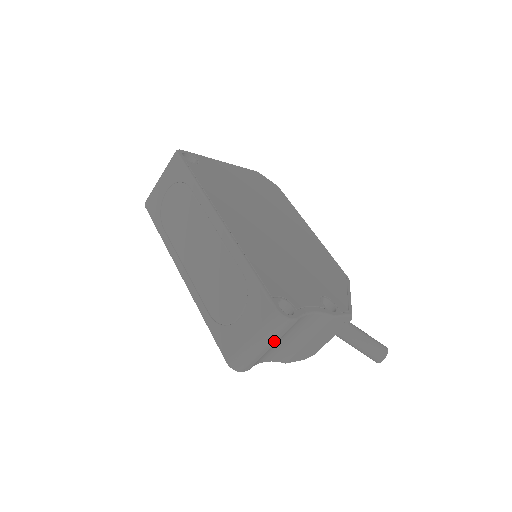
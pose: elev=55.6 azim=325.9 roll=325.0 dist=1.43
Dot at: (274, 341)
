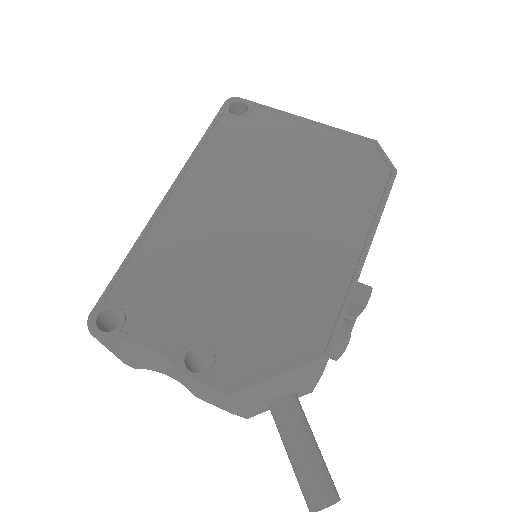
Dot at: (113, 351)
